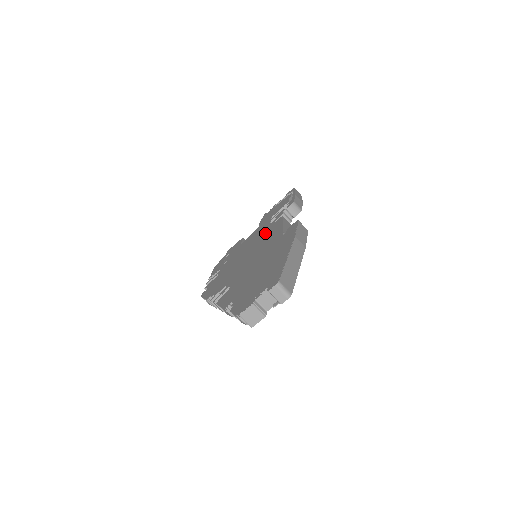
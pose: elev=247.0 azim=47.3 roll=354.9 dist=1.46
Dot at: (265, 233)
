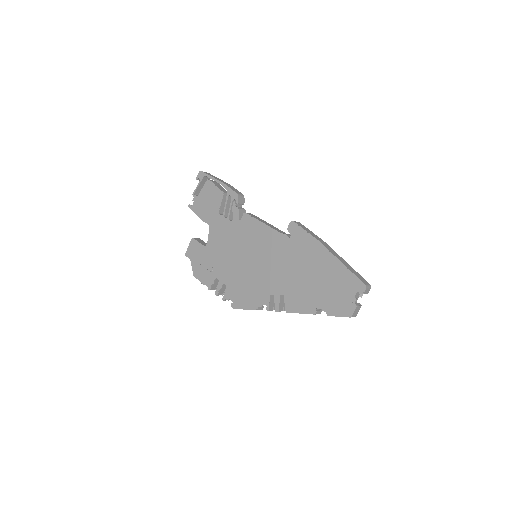
Dot at: (244, 234)
